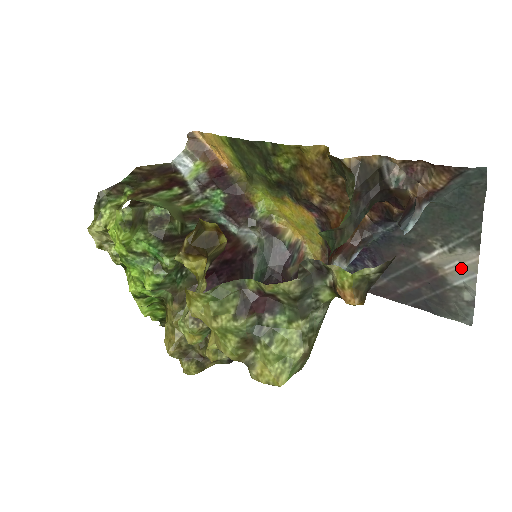
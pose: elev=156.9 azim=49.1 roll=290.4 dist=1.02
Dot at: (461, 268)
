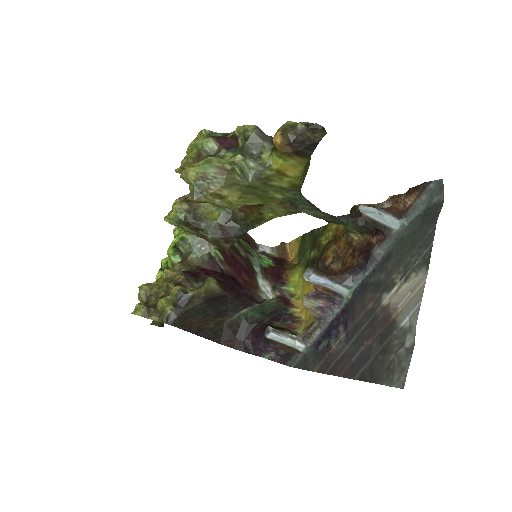
Dot at: (411, 300)
